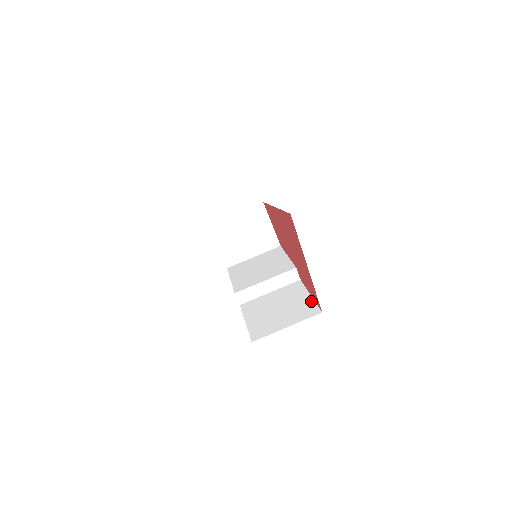
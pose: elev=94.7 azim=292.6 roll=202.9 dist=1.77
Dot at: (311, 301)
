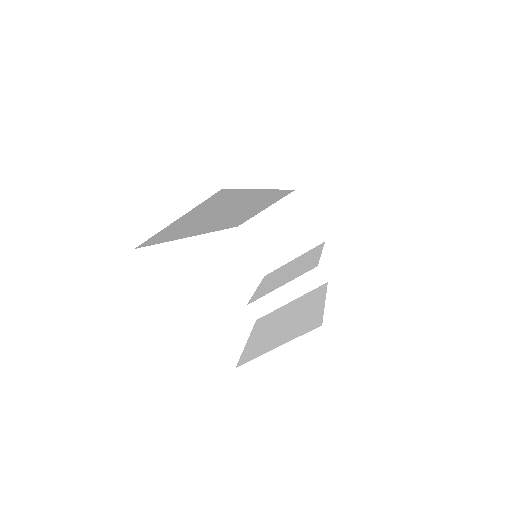
Dot at: (320, 310)
